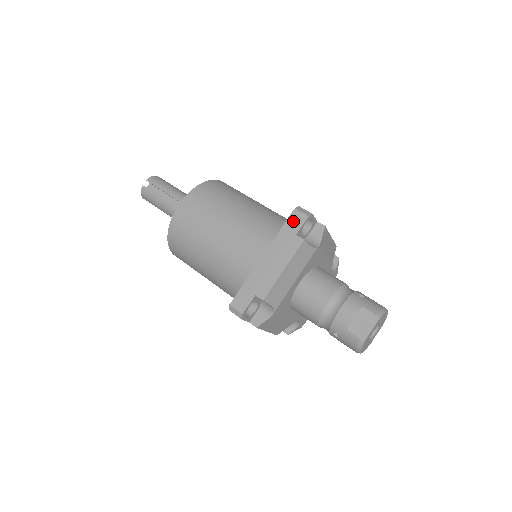
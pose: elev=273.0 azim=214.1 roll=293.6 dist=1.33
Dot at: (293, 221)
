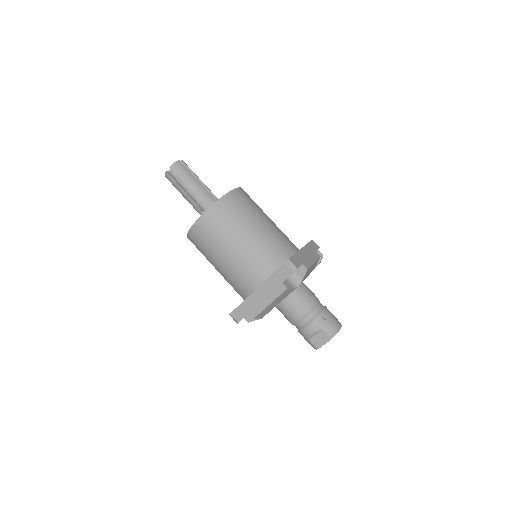
Dot at: (282, 272)
